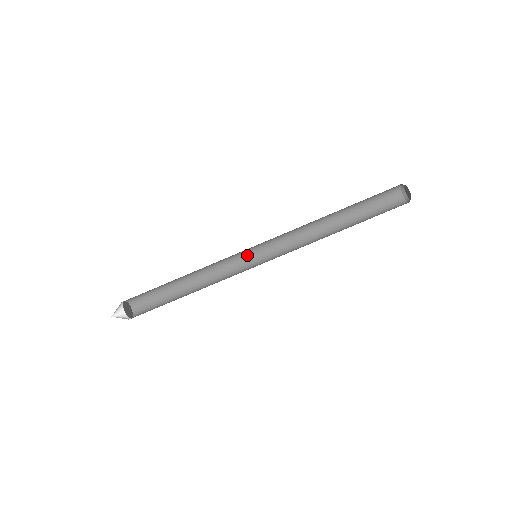
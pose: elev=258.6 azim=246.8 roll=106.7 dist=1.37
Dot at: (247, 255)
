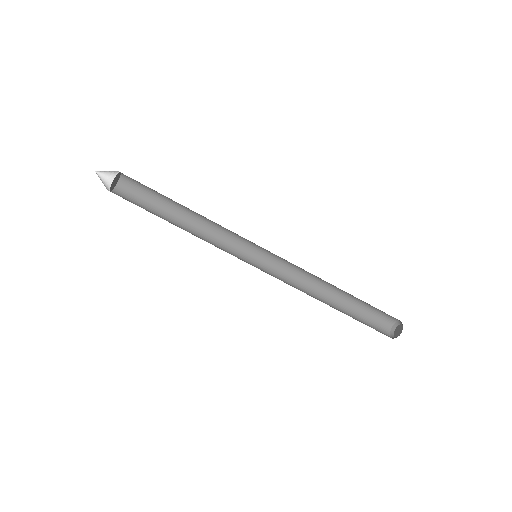
Dot at: (247, 250)
